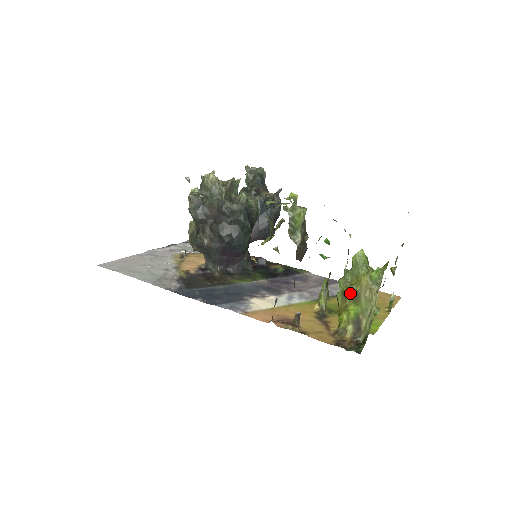
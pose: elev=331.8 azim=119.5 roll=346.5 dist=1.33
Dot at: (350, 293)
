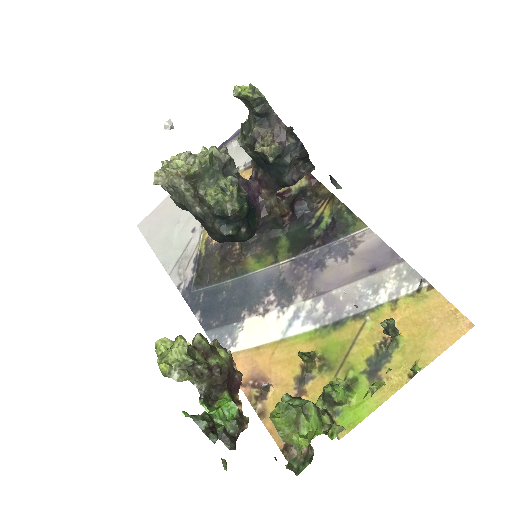
Dot at: occluded
